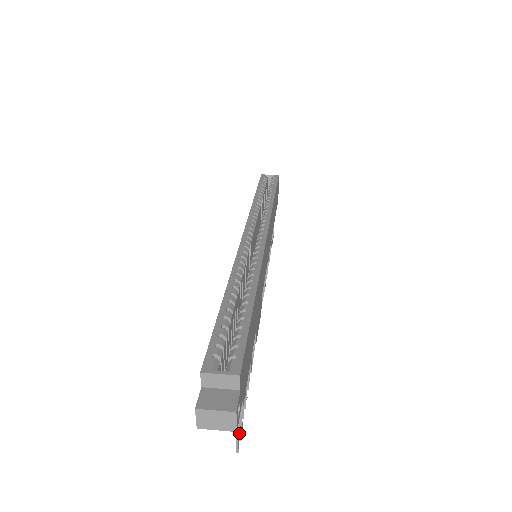
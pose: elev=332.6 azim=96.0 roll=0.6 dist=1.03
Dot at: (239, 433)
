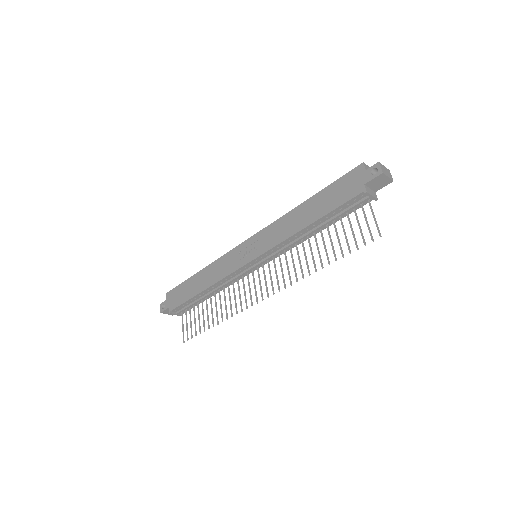
Dot at: (371, 235)
